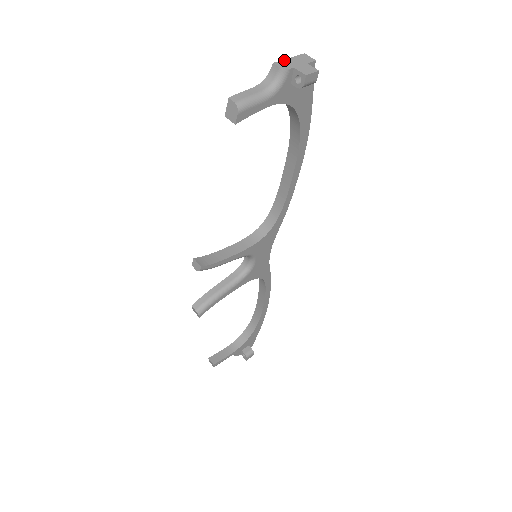
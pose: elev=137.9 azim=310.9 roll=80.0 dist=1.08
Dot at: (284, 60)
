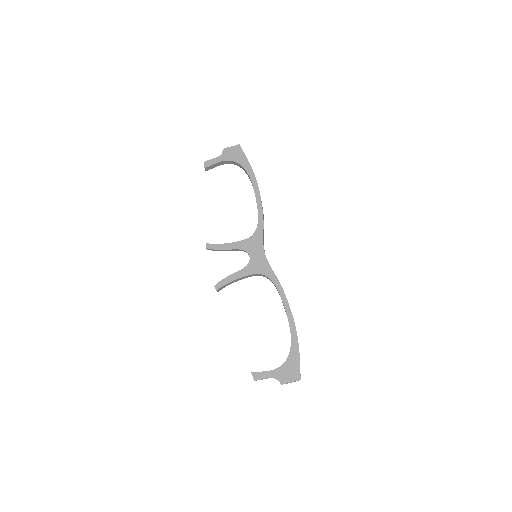
Dot at: occluded
